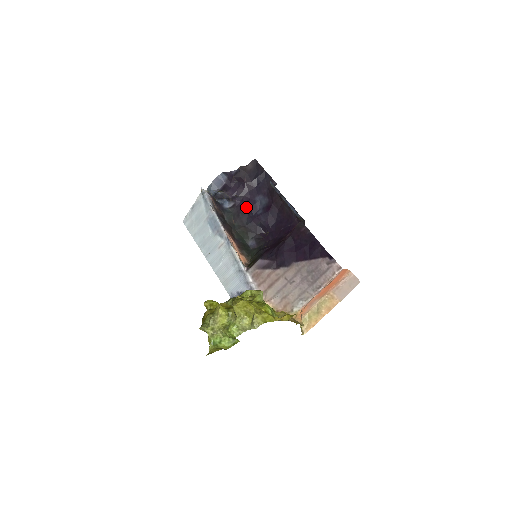
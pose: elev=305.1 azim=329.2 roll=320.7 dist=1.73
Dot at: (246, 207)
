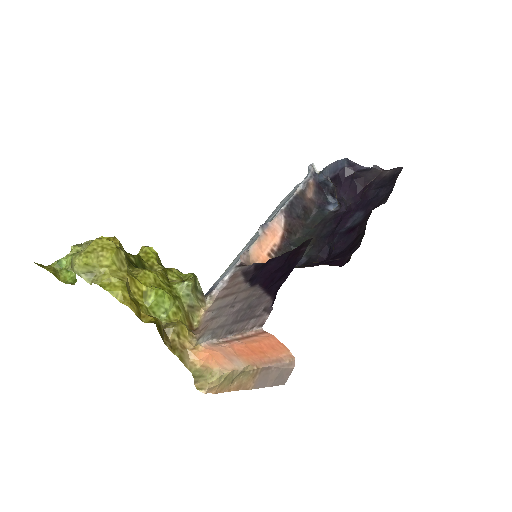
Dot at: (340, 218)
